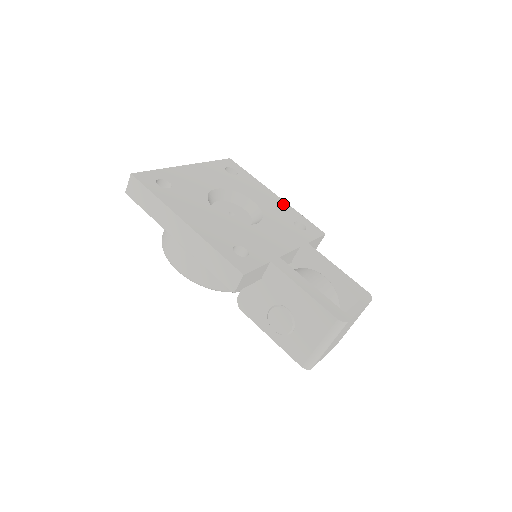
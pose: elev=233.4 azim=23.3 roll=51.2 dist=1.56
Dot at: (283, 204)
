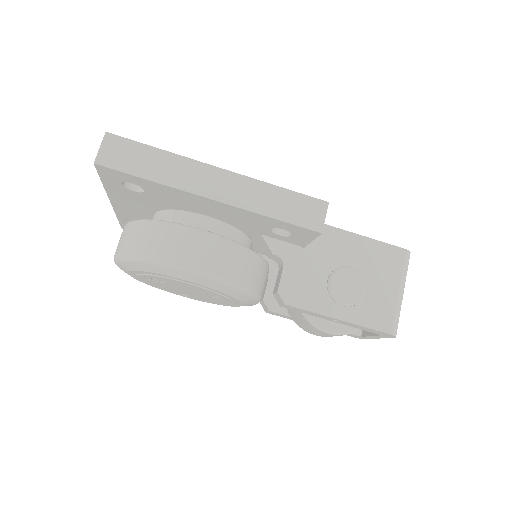
Dot at: occluded
